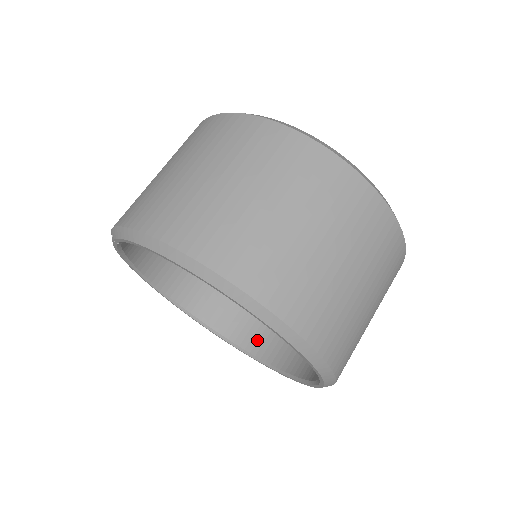
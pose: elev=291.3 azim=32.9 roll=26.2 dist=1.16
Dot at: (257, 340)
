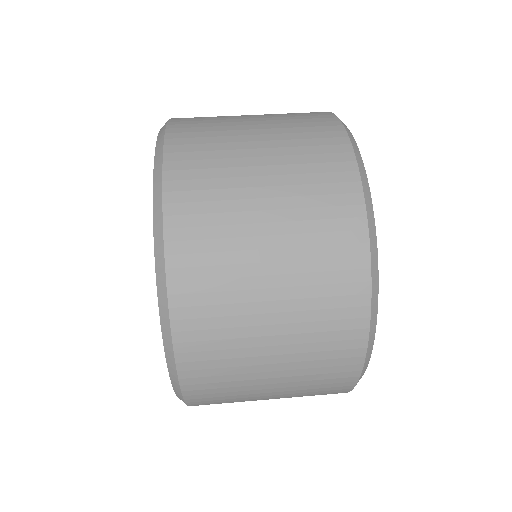
Dot at: occluded
